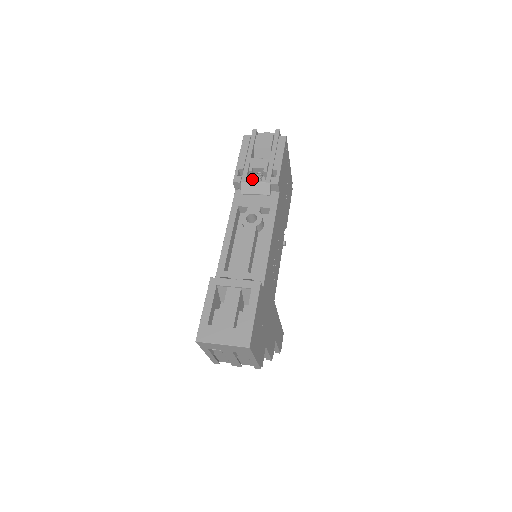
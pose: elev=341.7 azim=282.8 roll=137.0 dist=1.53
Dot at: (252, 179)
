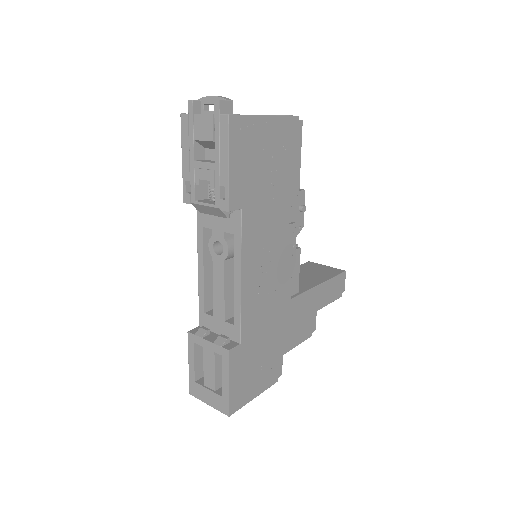
Dot at: occluded
